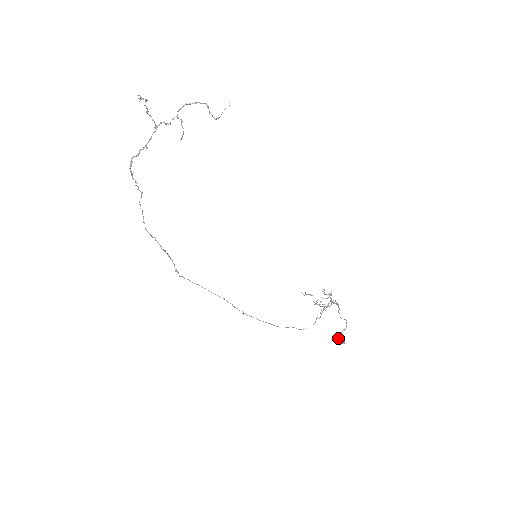
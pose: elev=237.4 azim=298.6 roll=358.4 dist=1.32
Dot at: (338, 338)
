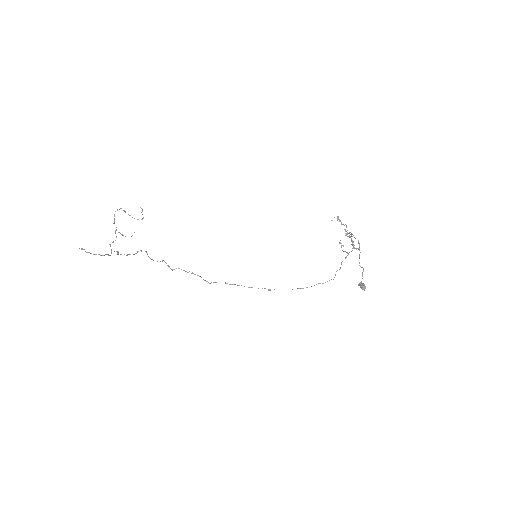
Dot at: (359, 285)
